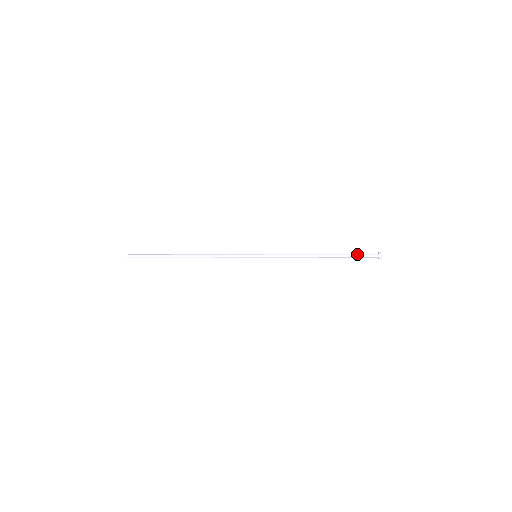
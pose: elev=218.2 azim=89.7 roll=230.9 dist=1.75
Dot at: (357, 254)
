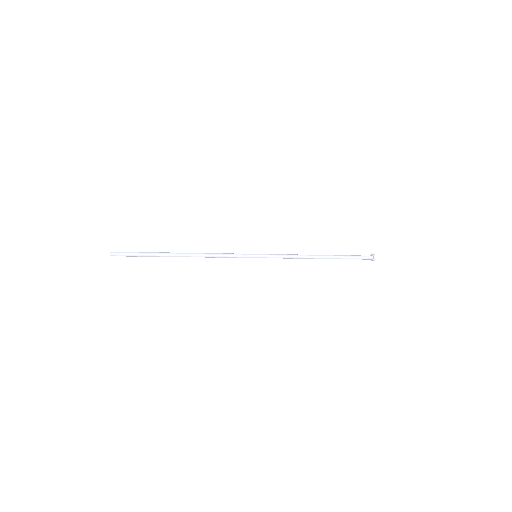
Dot at: occluded
